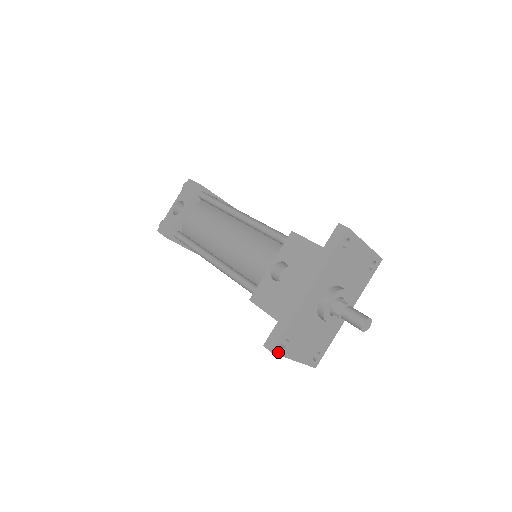
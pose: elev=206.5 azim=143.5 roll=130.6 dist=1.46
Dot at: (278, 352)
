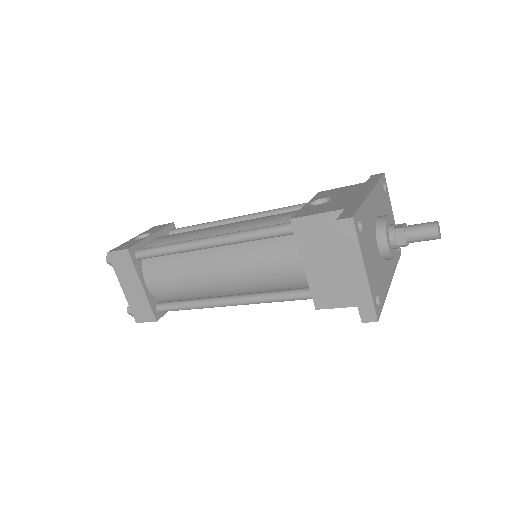
Dot at: (356, 229)
